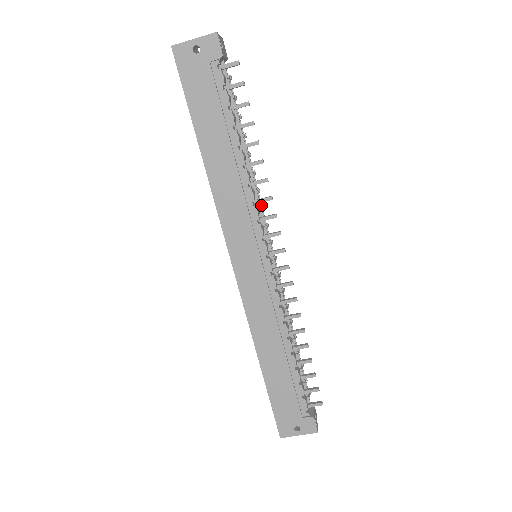
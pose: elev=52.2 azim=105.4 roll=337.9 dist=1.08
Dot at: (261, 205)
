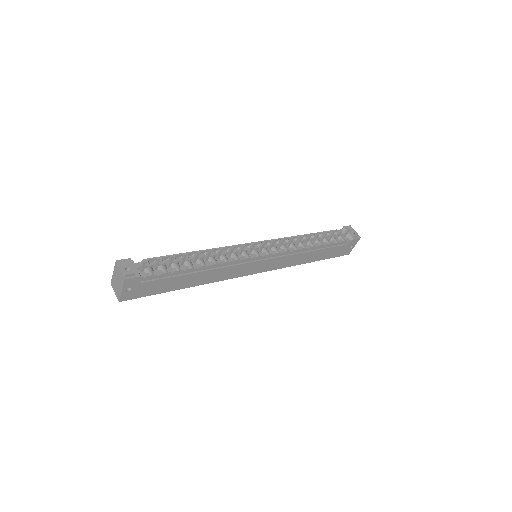
Dot at: (229, 247)
